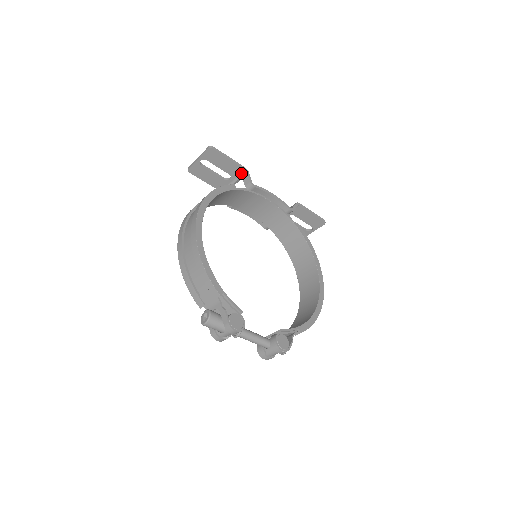
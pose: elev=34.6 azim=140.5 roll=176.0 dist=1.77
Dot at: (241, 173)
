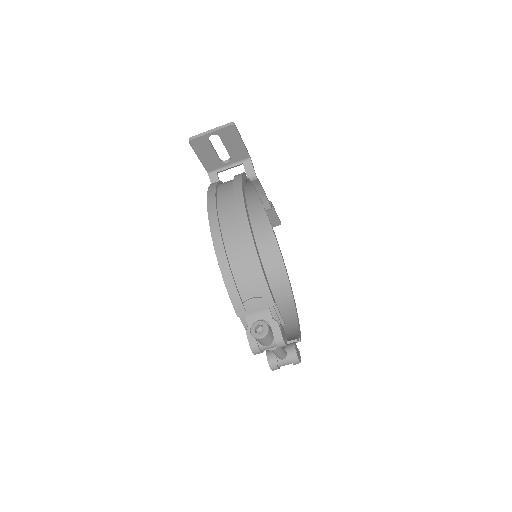
Dot at: (243, 160)
